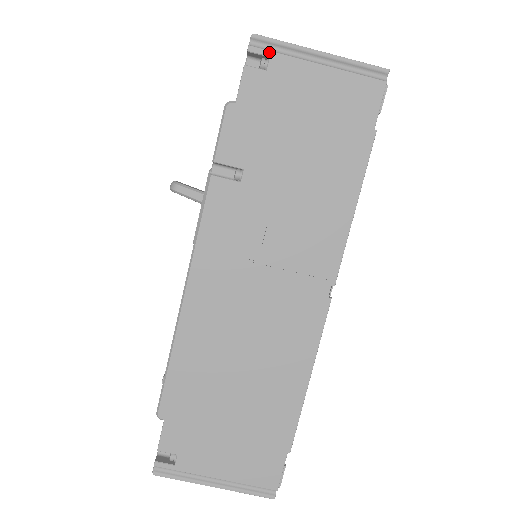
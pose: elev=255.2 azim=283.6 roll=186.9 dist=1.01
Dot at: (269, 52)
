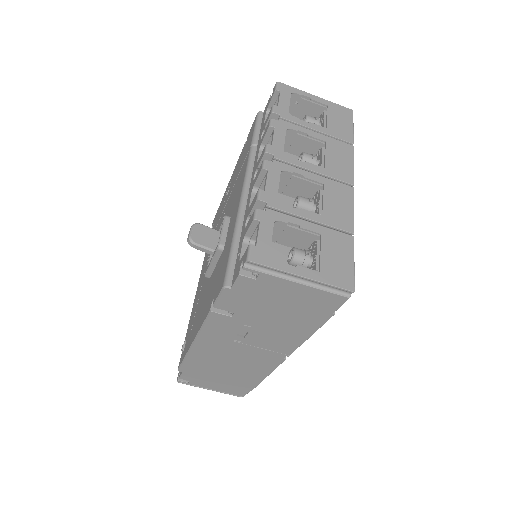
Dot at: (259, 272)
